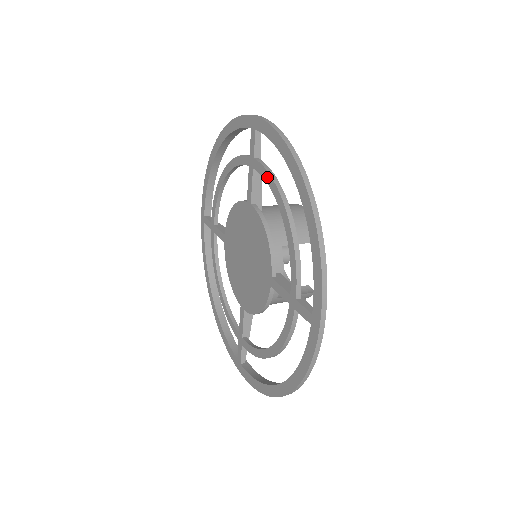
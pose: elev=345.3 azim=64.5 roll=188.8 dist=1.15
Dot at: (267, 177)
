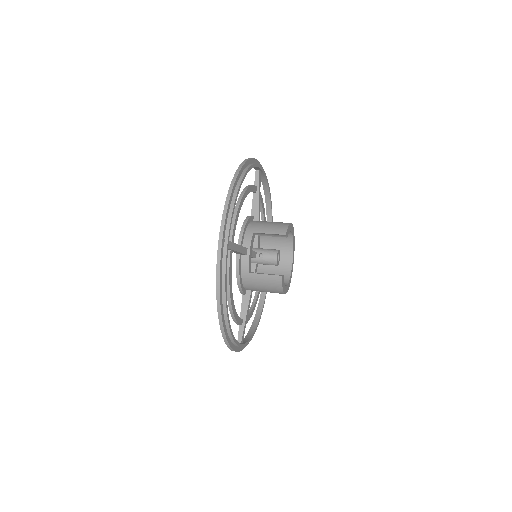
Dot at: occluded
